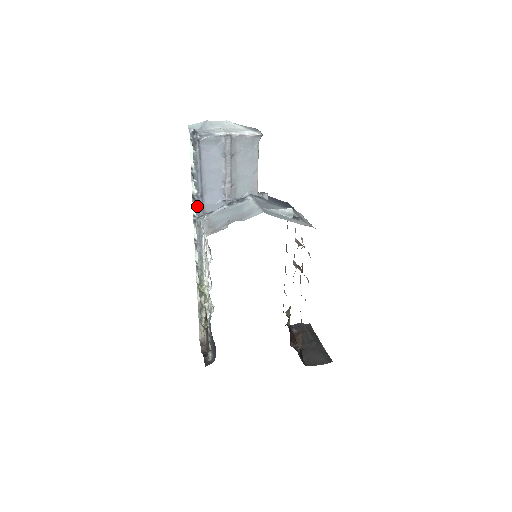
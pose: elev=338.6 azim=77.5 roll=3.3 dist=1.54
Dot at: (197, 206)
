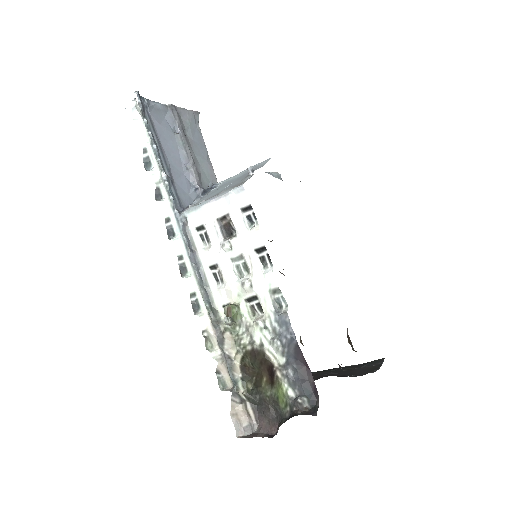
Dot at: (172, 197)
